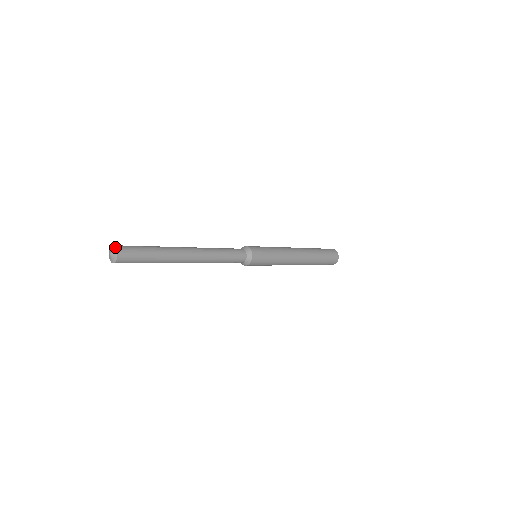
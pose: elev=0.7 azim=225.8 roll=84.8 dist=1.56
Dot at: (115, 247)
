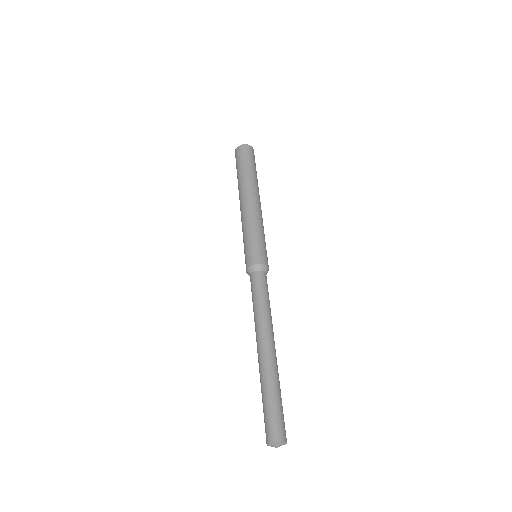
Dot at: (276, 443)
